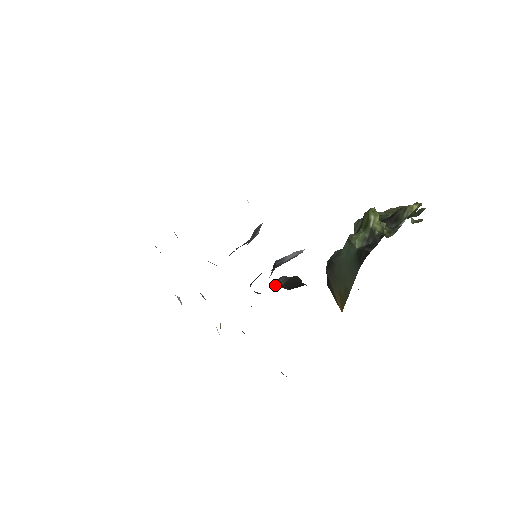
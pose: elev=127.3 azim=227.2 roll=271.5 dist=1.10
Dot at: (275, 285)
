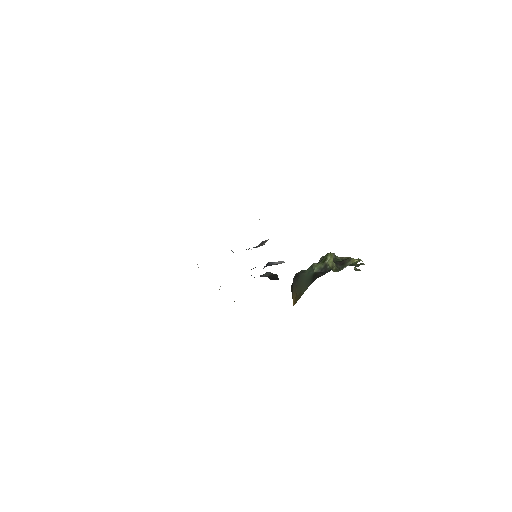
Dot at: (263, 275)
